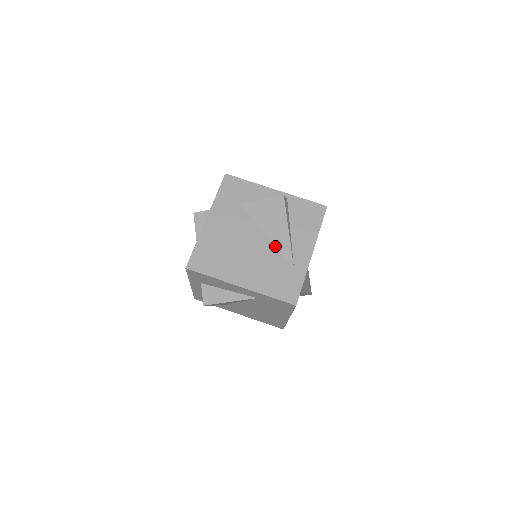
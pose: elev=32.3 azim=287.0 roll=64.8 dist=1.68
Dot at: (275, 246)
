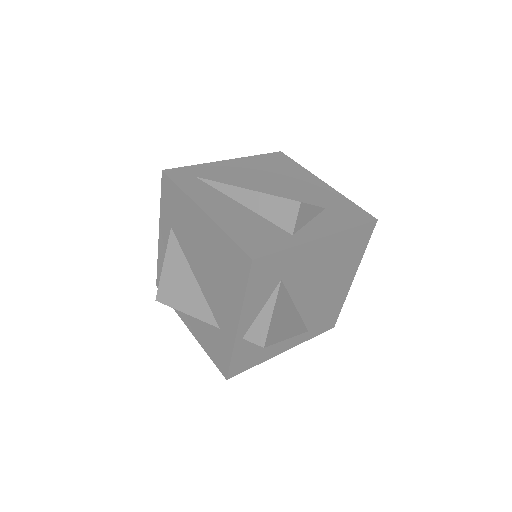
Dot at: occluded
